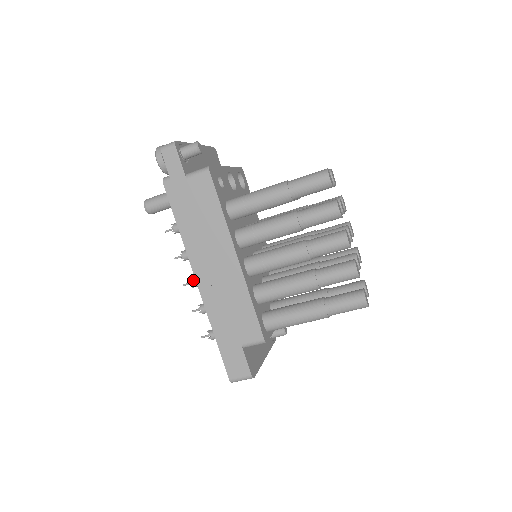
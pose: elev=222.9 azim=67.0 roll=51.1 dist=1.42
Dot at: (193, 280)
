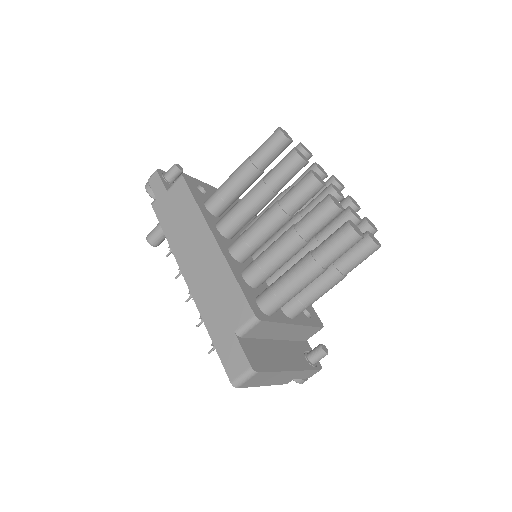
Dot at: occluded
